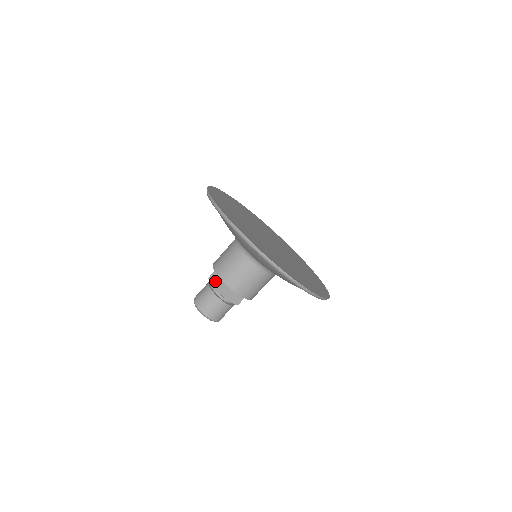
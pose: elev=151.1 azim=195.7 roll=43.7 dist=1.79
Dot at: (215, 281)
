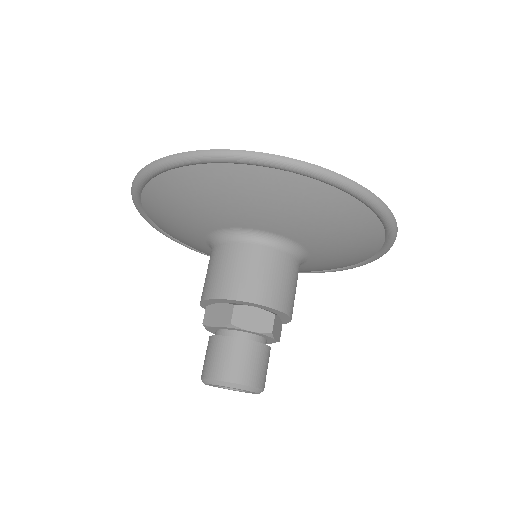
Dot at: (248, 320)
